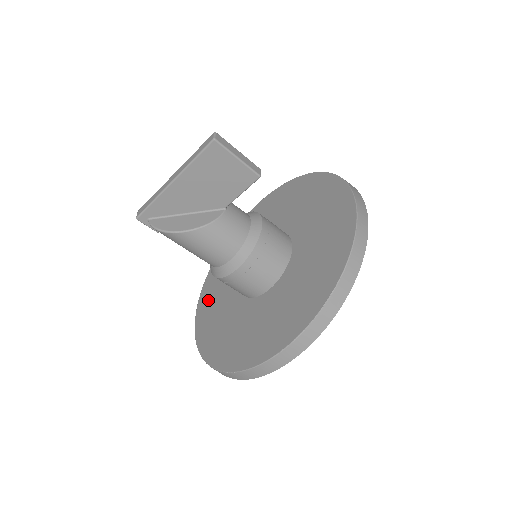
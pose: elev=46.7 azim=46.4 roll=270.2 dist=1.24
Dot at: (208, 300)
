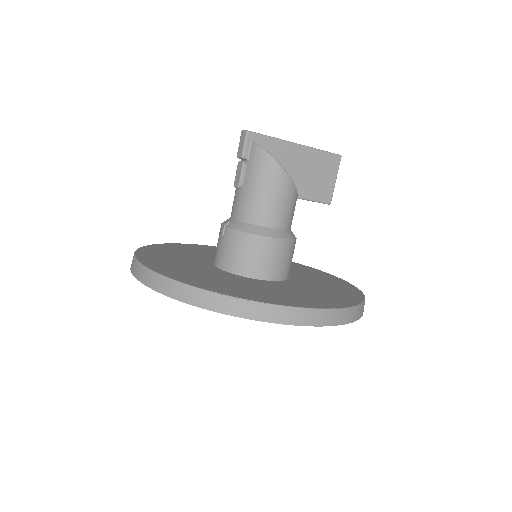
Dot at: (160, 259)
